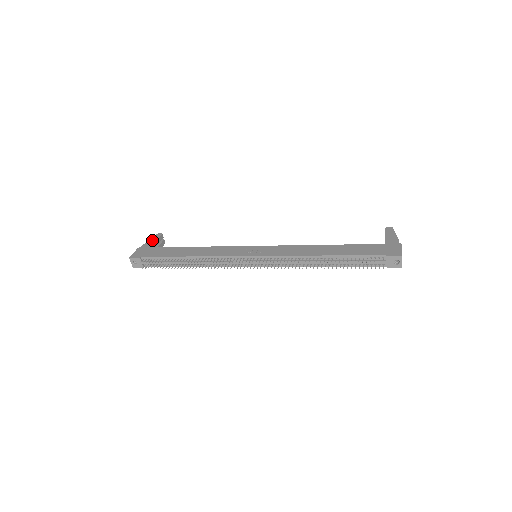
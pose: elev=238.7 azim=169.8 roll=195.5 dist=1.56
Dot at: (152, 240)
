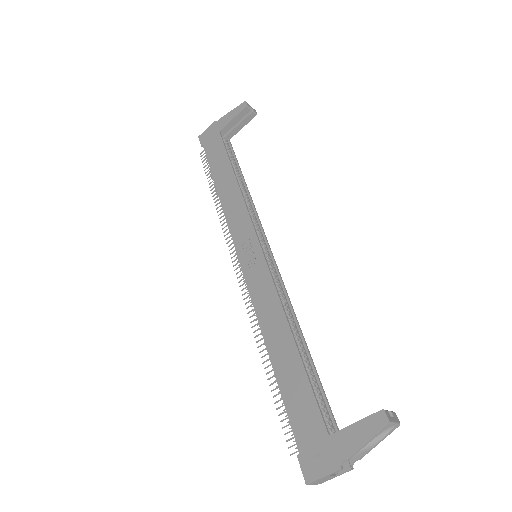
Dot at: (231, 115)
